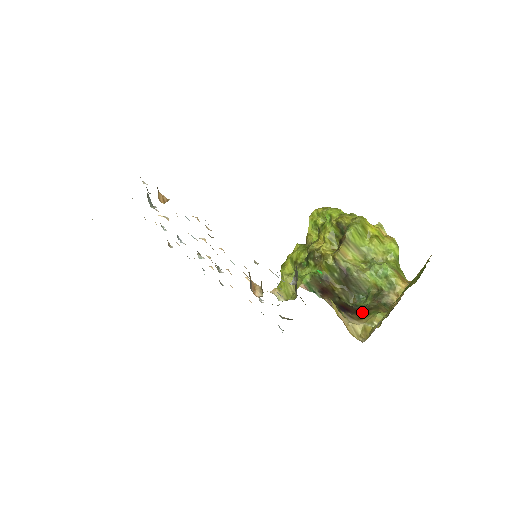
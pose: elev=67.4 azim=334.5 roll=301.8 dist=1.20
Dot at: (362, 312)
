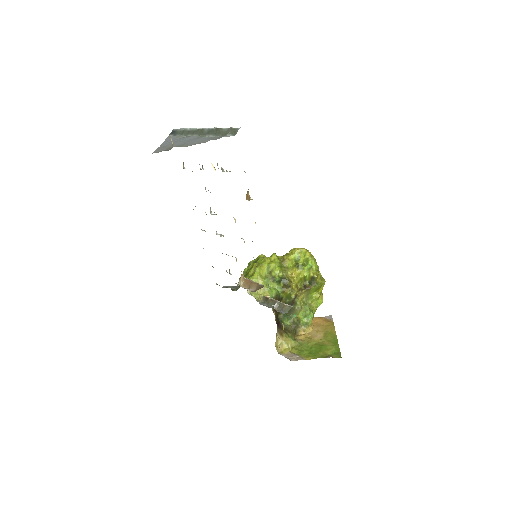
Dot at: (284, 331)
